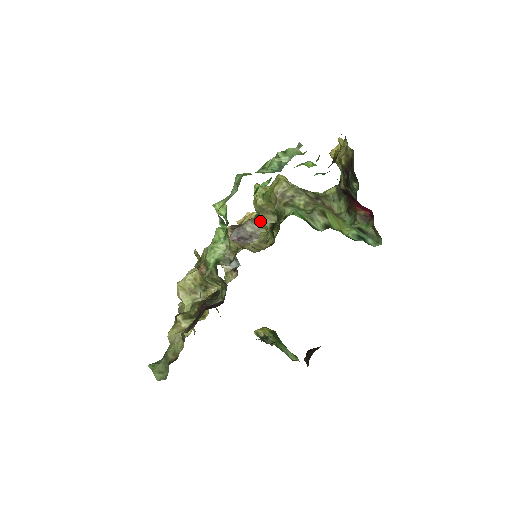
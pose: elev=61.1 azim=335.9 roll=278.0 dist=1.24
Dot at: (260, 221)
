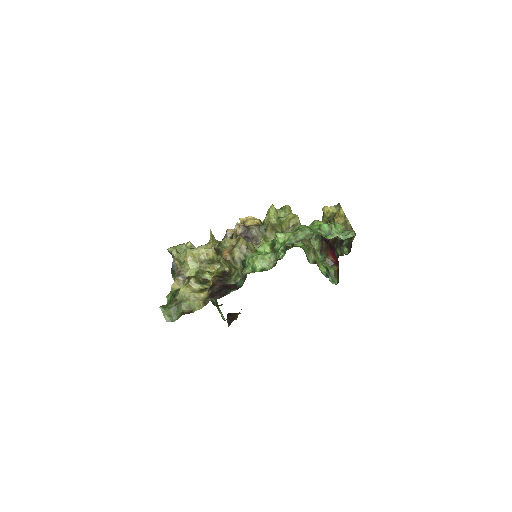
Dot at: (264, 231)
